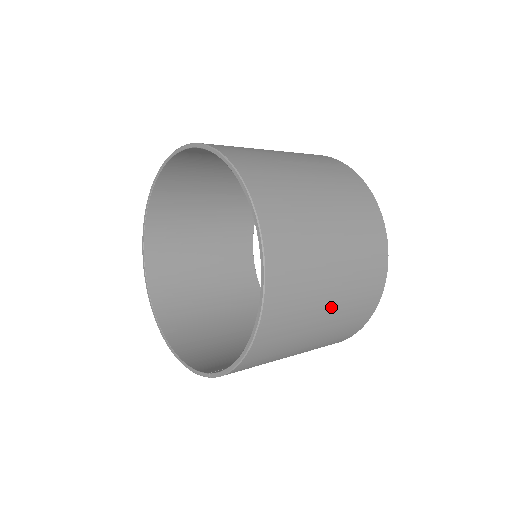
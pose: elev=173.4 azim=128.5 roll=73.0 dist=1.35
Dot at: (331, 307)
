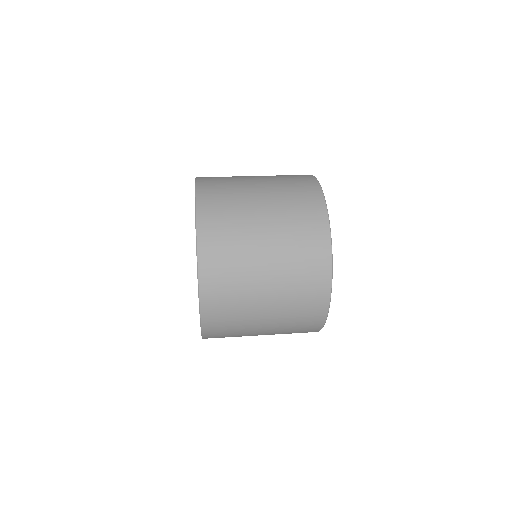
Dot at: (267, 326)
